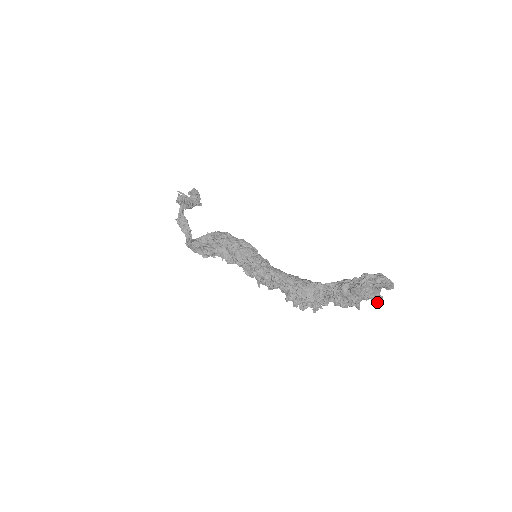
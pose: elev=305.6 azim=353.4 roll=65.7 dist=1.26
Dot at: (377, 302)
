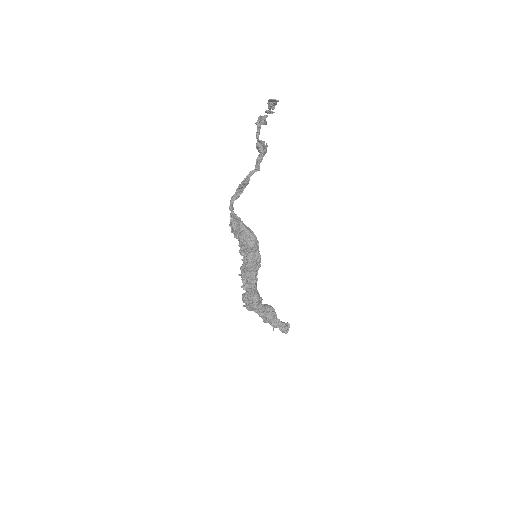
Dot at: occluded
